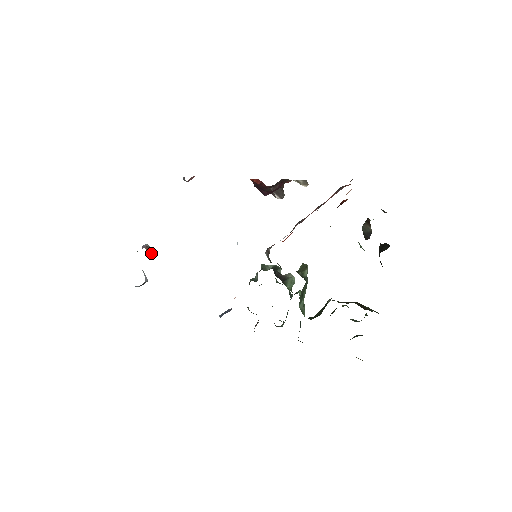
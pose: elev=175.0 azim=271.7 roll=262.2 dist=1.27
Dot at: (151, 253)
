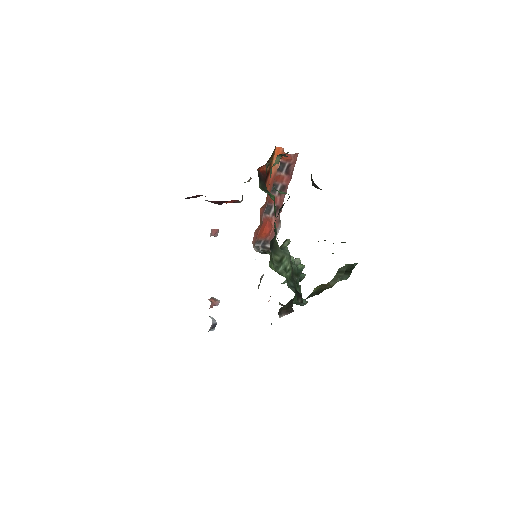
Dot at: (213, 301)
